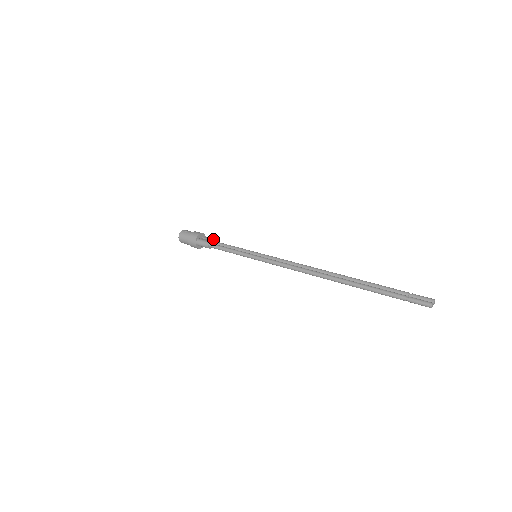
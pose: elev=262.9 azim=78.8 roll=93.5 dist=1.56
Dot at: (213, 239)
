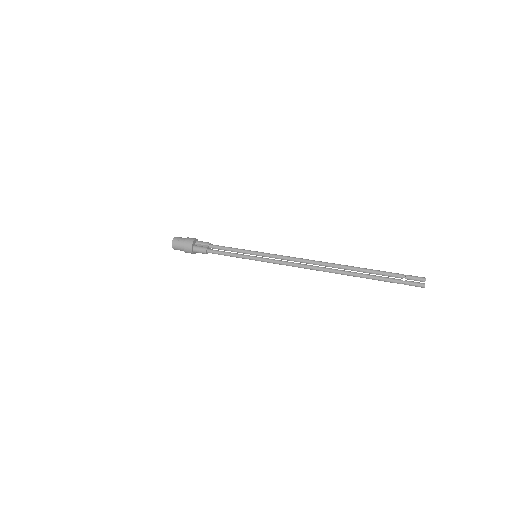
Dot at: (207, 243)
